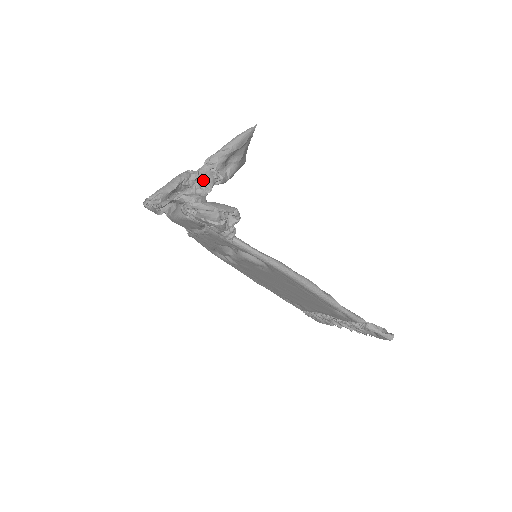
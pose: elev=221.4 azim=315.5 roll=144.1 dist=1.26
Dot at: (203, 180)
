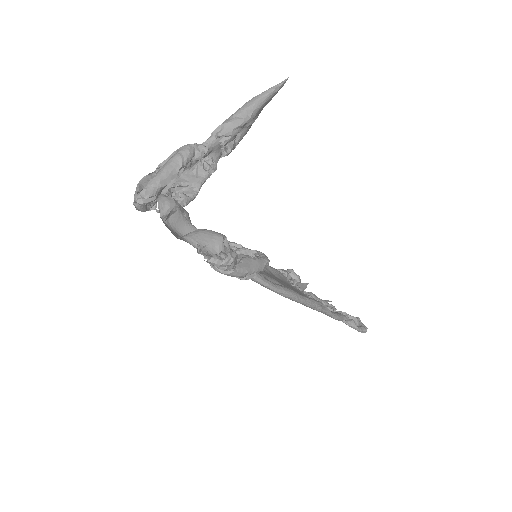
Dot at: (208, 155)
